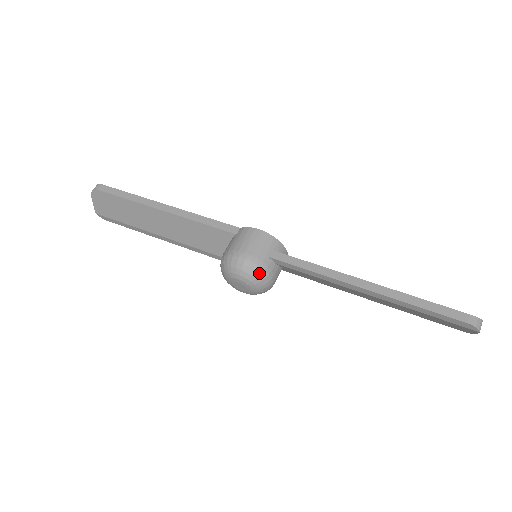
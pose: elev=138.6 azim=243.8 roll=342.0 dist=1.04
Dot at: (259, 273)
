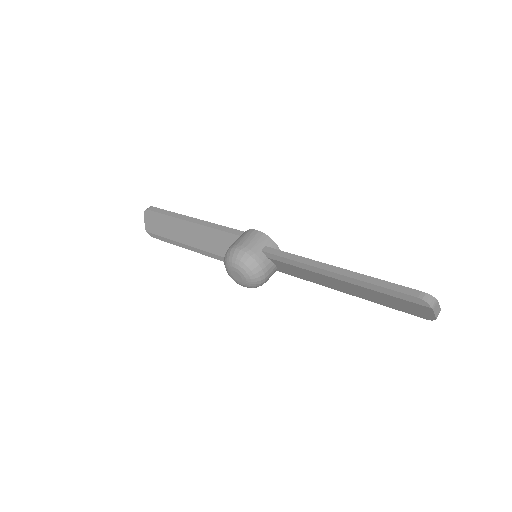
Dot at: (251, 262)
